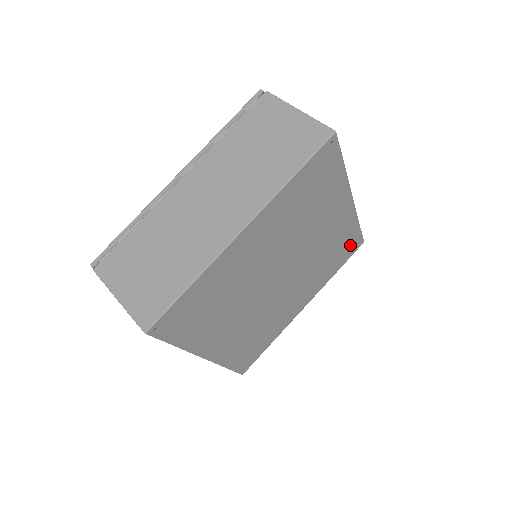
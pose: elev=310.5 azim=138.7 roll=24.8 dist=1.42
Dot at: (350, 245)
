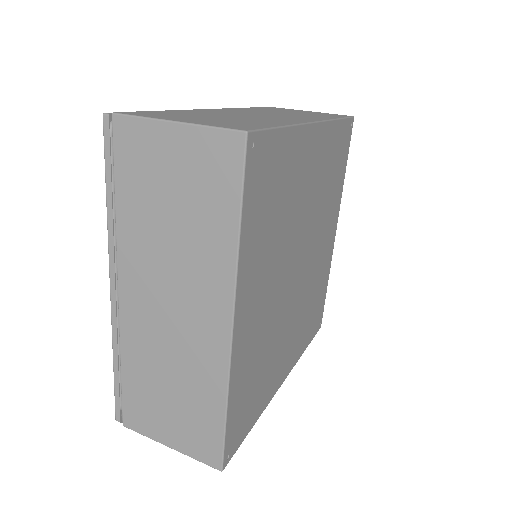
Dot at: (342, 142)
